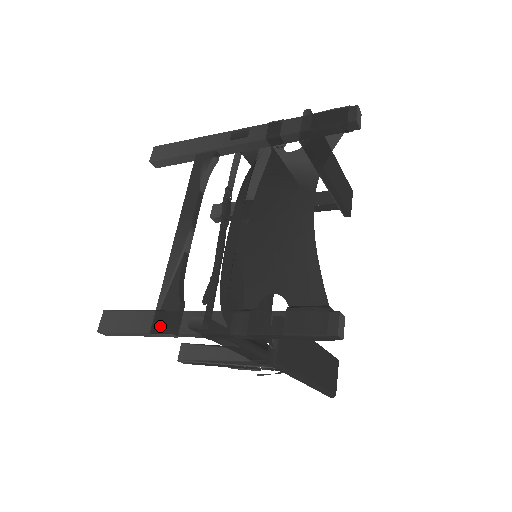
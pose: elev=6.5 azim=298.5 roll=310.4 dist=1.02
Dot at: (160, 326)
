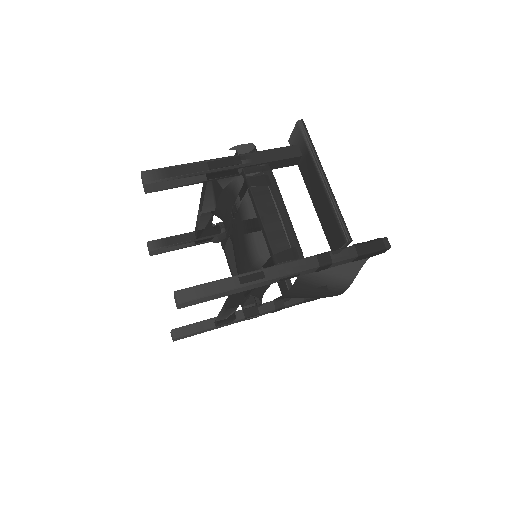
Dot at: occluded
